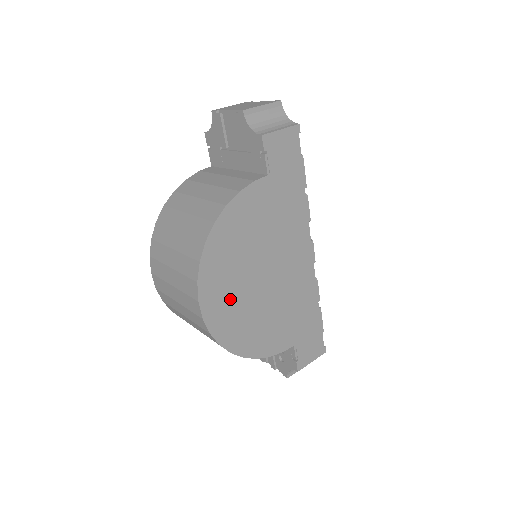
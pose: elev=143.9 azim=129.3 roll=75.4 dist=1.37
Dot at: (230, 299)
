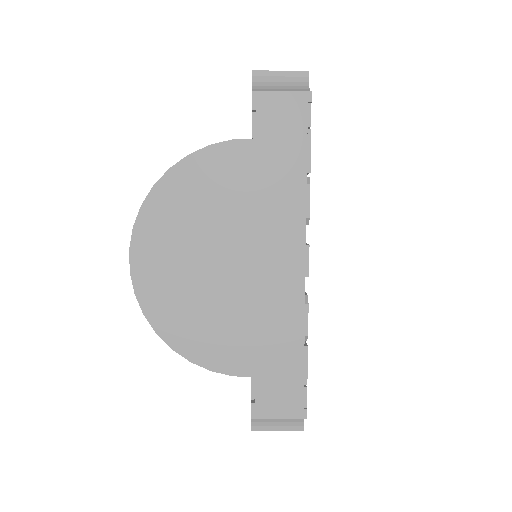
Dot at: (170, 266)
